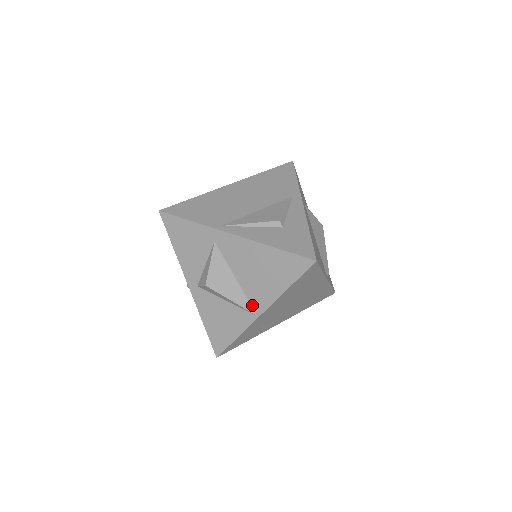
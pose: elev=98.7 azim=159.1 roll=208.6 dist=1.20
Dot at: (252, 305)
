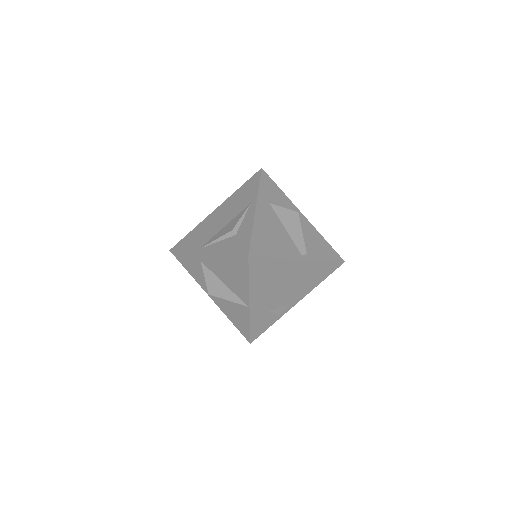
Dot at: (241, 300)
